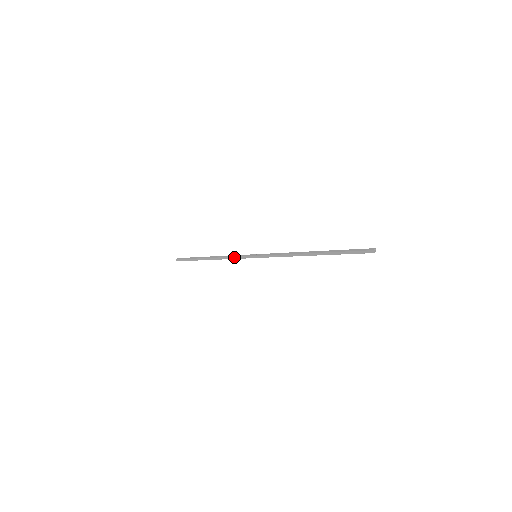
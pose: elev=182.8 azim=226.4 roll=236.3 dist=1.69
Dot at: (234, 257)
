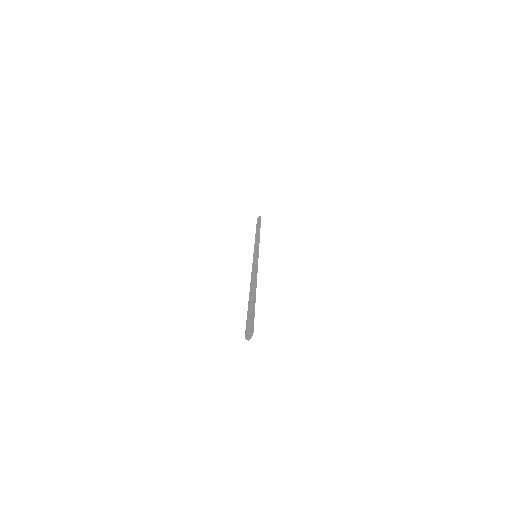
Dot at: (254, 246)
